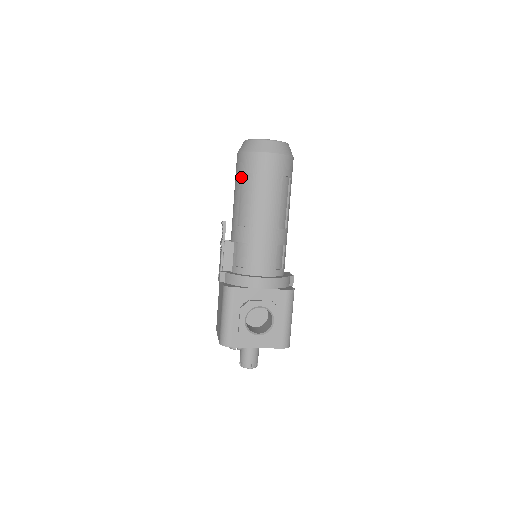
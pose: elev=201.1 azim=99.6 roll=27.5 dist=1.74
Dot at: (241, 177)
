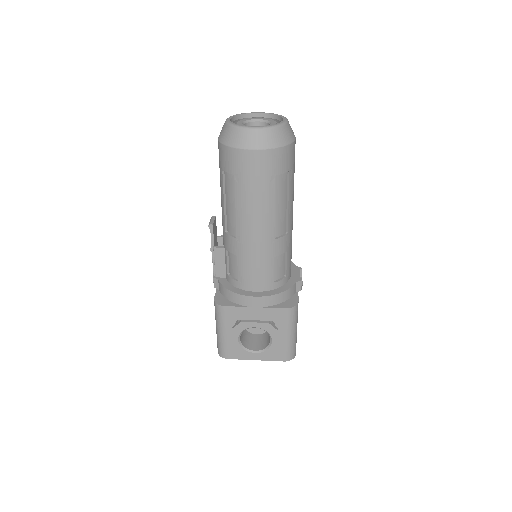
Dot at: (222, 175)
